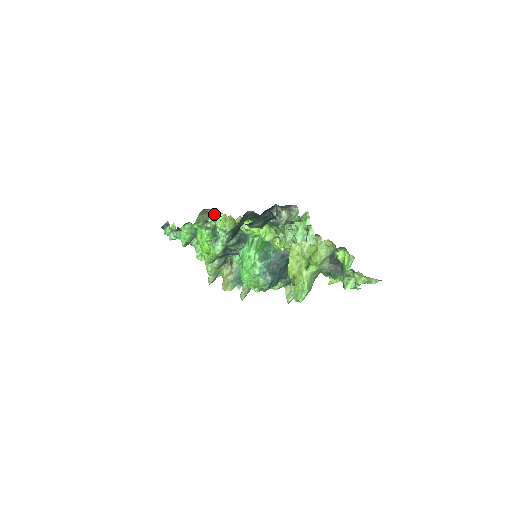
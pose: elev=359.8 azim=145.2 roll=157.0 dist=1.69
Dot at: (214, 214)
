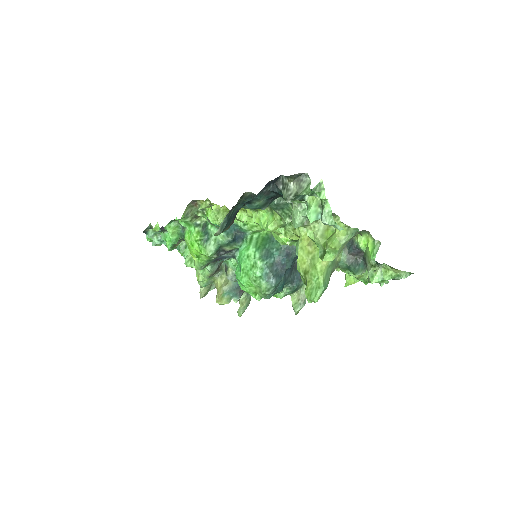
Dot at: (204, 203)
